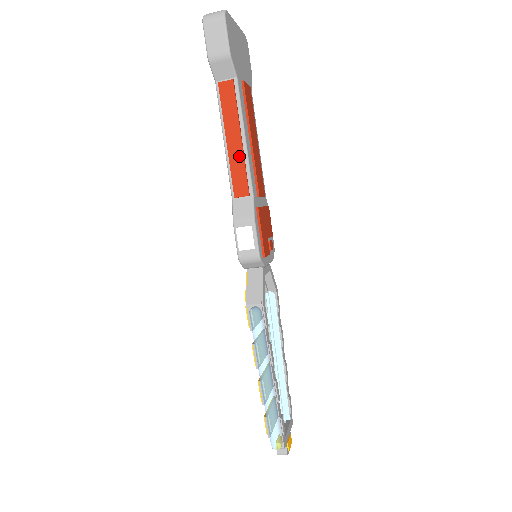
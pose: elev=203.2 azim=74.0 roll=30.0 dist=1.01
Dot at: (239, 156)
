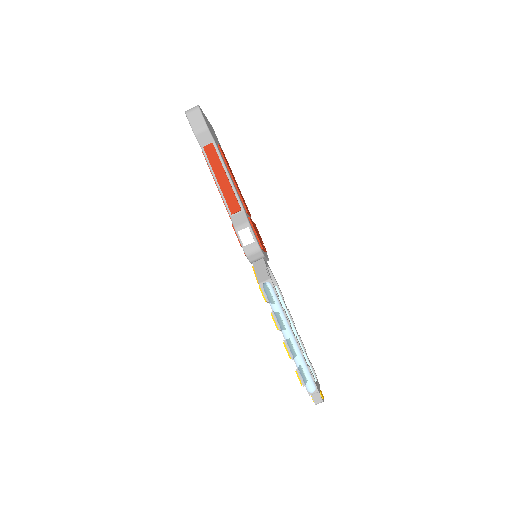
Dot at: (228, 187)
